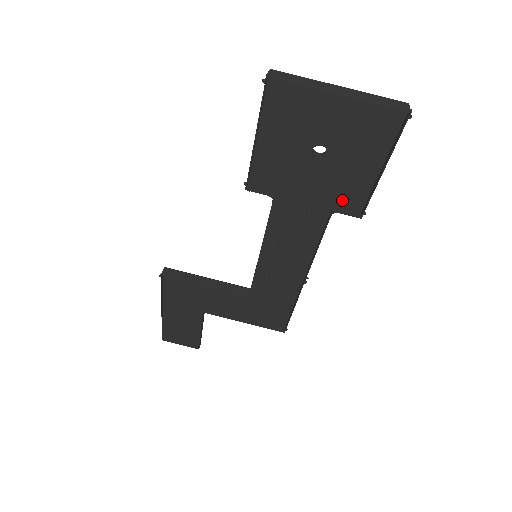
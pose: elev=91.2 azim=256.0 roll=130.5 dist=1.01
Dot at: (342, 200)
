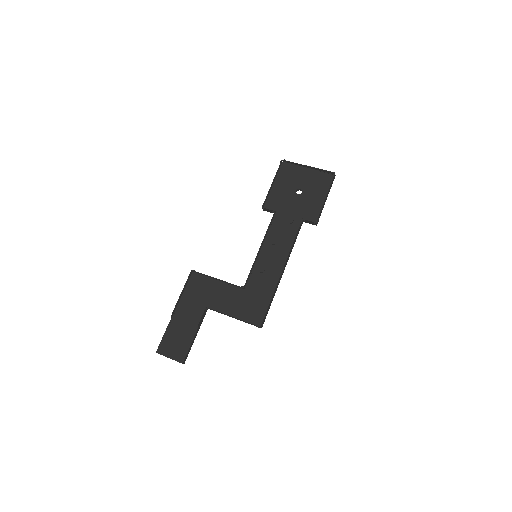
Dot at: (307, 216)
